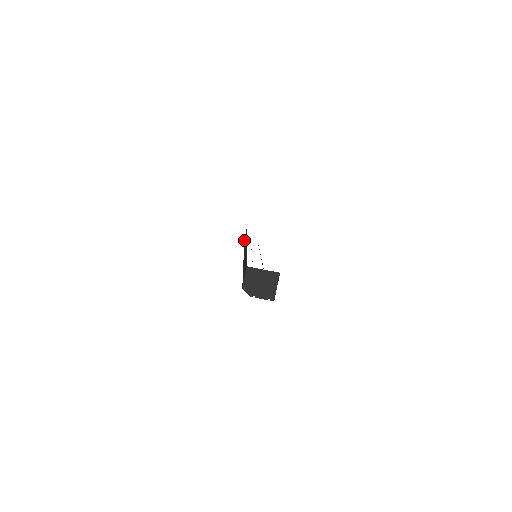
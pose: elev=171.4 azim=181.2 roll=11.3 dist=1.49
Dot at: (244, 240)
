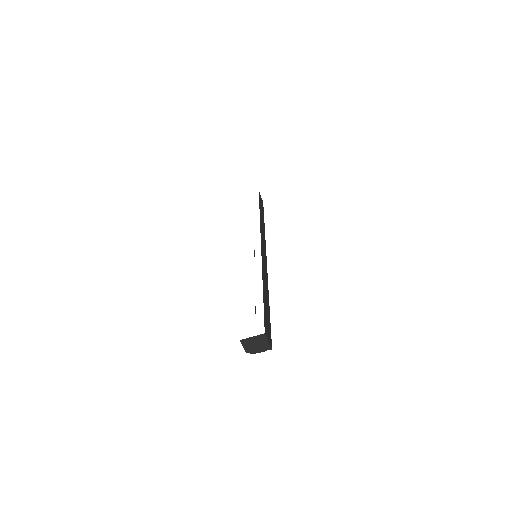
Dot at: occluded
